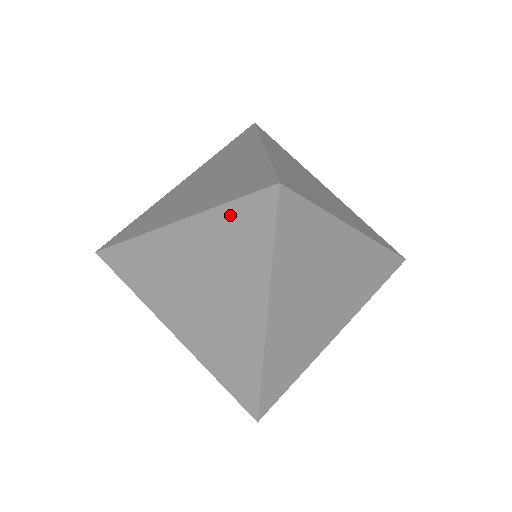
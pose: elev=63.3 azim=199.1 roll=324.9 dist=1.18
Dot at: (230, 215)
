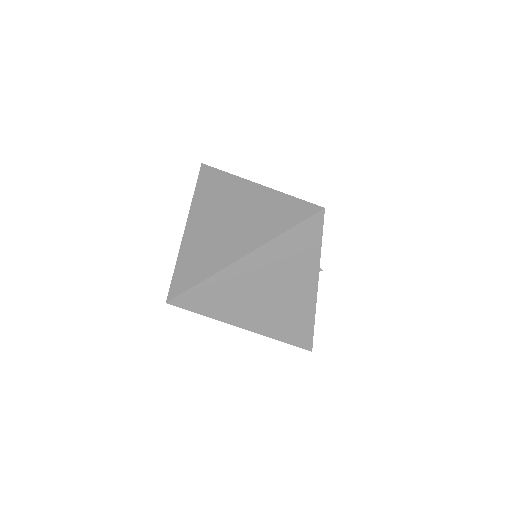
Dot at: occluded
